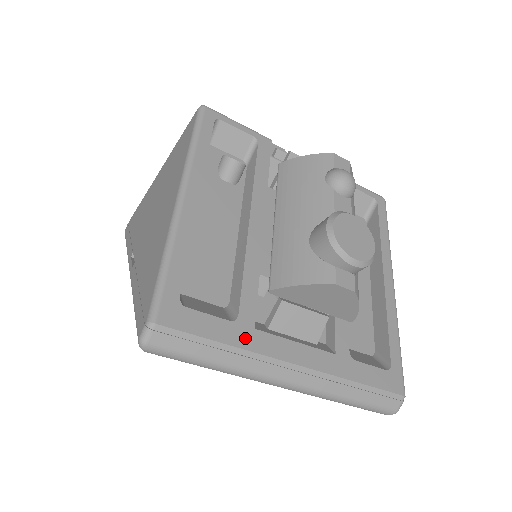
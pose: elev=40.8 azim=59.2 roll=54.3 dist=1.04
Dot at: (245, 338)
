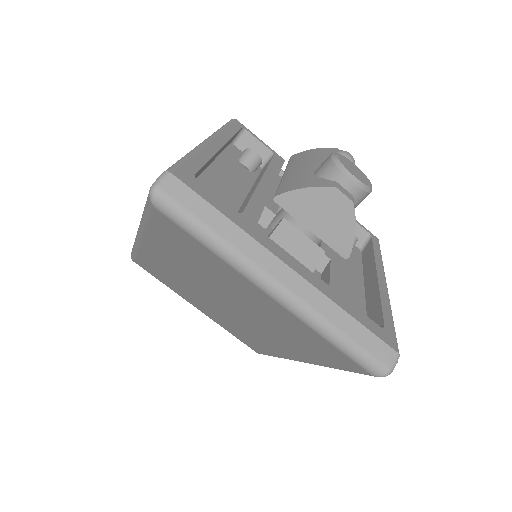
Dot at: (246, 226)
